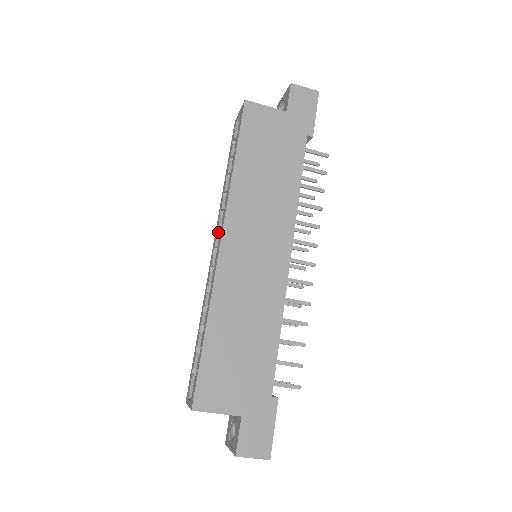
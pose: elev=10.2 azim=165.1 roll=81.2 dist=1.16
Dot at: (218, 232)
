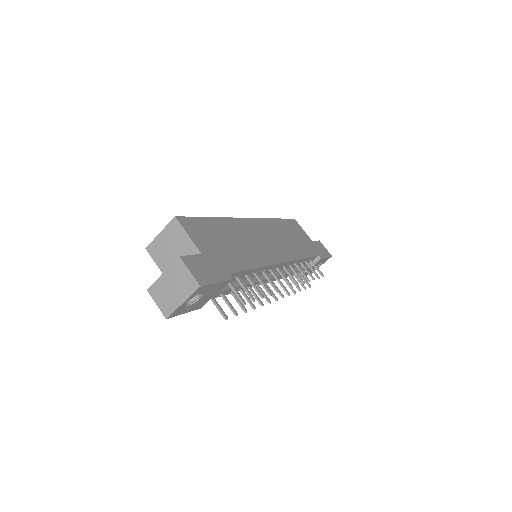
Dot at: occluded
